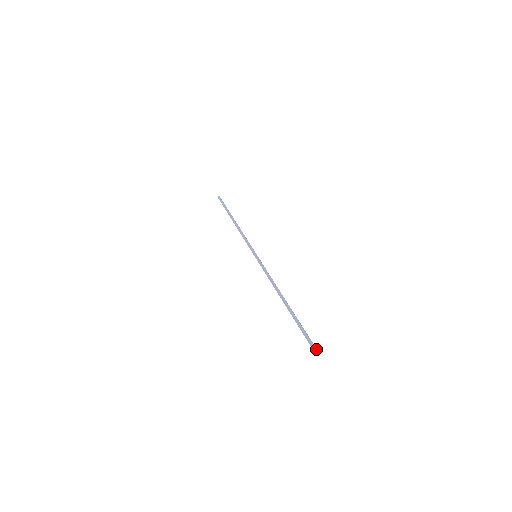
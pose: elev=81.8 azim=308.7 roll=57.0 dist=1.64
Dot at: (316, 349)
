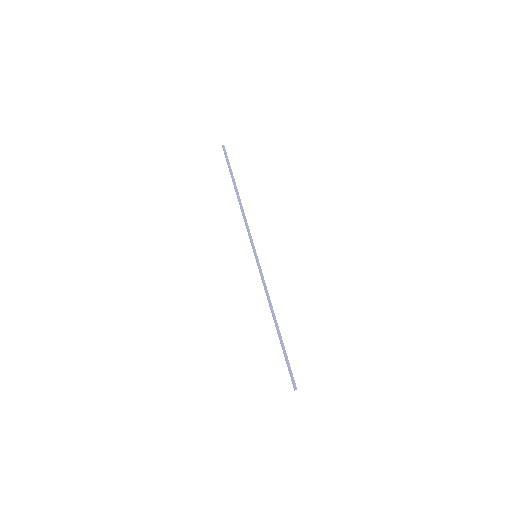
Dot at: occluded
